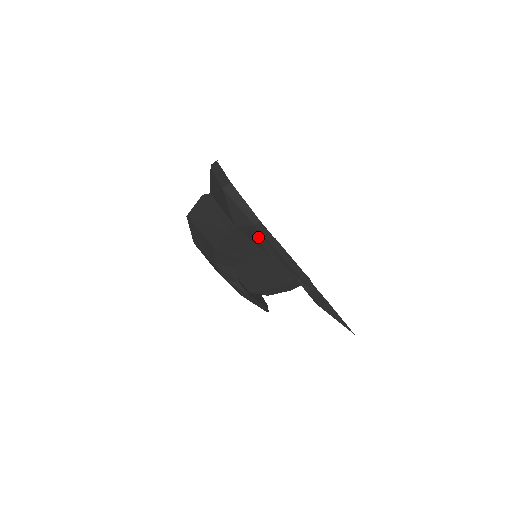
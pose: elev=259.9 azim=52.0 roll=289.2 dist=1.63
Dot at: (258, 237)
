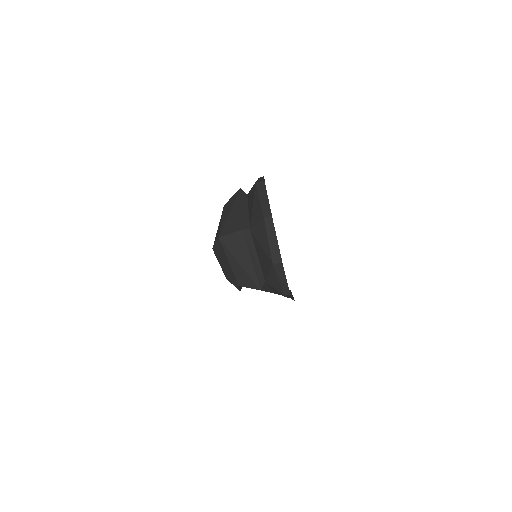
Dot at: (280, 294)
